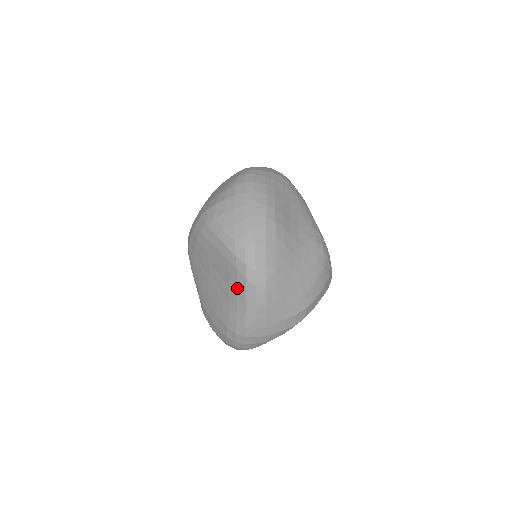
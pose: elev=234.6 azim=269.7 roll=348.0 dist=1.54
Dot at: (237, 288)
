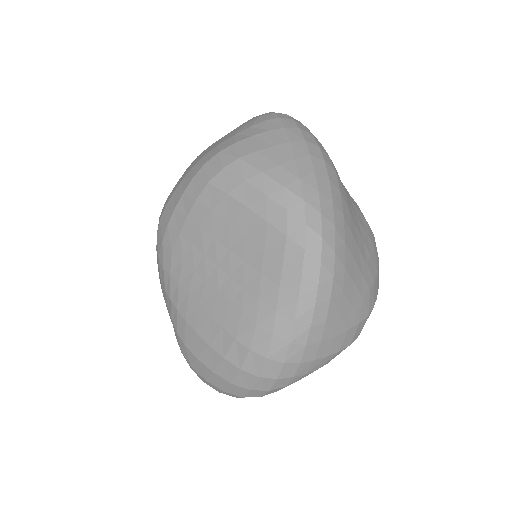
Dot at: (282, 270)
